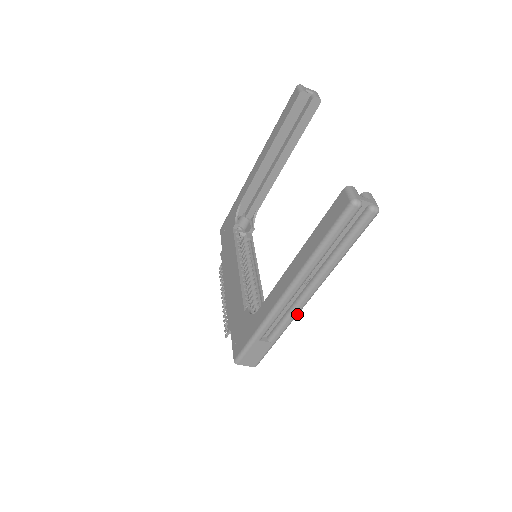
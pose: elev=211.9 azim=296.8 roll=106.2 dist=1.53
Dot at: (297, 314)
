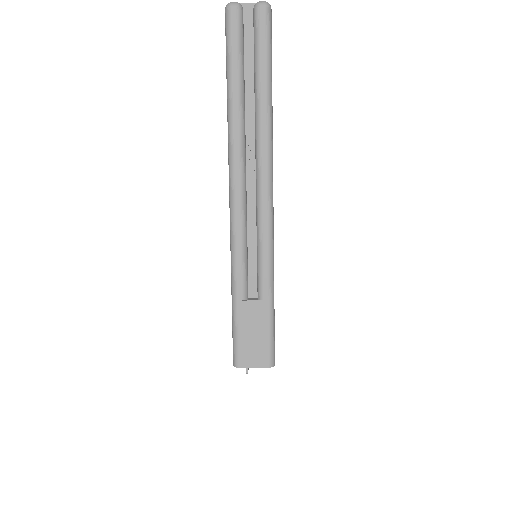
Dot at: (270, 227)
